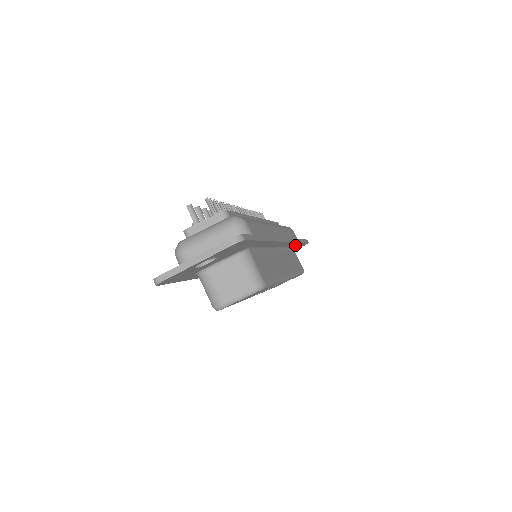
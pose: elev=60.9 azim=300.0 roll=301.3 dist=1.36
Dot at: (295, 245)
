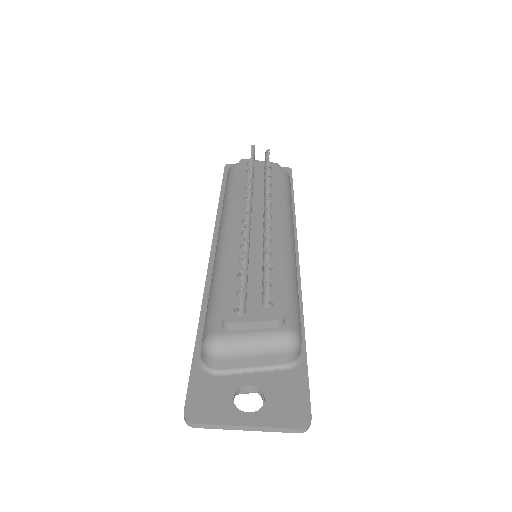
Dot at: occluded
